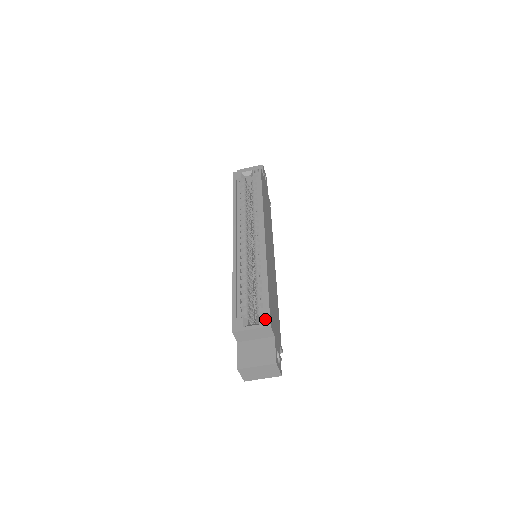
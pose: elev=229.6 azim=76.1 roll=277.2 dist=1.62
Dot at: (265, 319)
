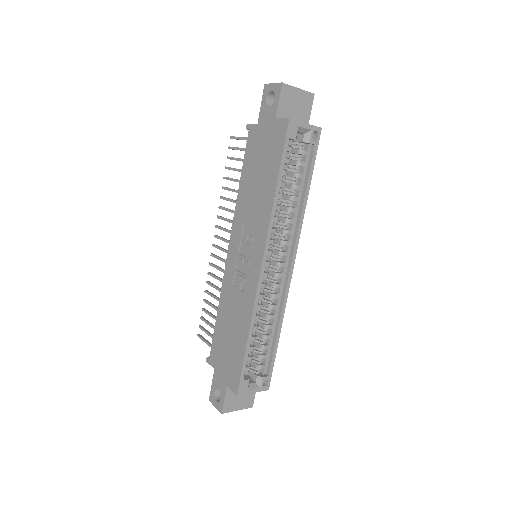
Dot at: (264, 378)
